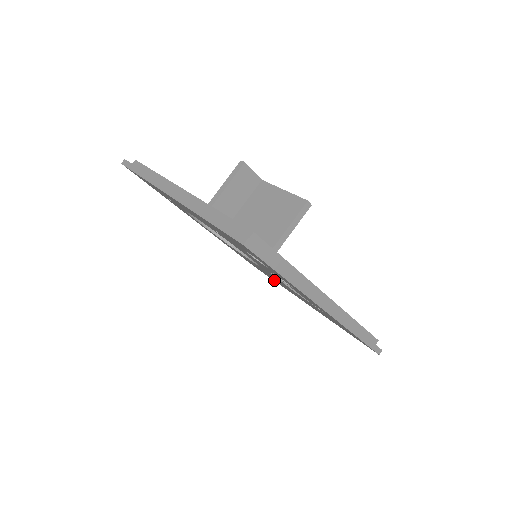
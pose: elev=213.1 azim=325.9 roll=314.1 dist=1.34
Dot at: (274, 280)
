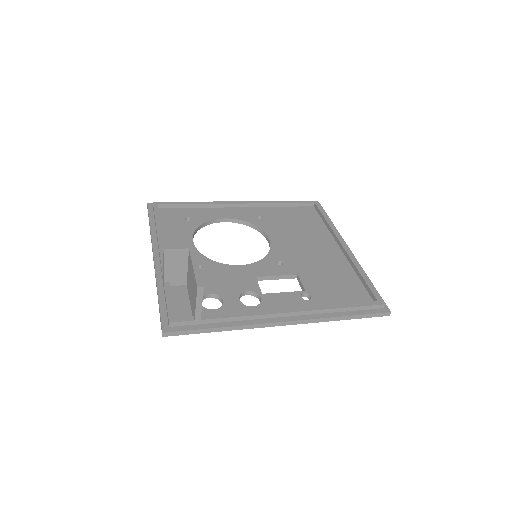
Dot at: occluded
